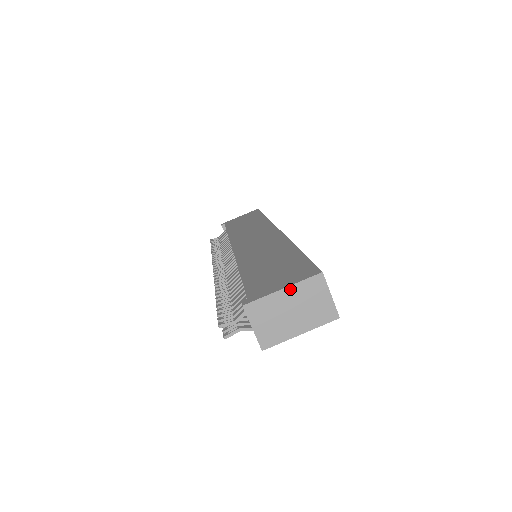
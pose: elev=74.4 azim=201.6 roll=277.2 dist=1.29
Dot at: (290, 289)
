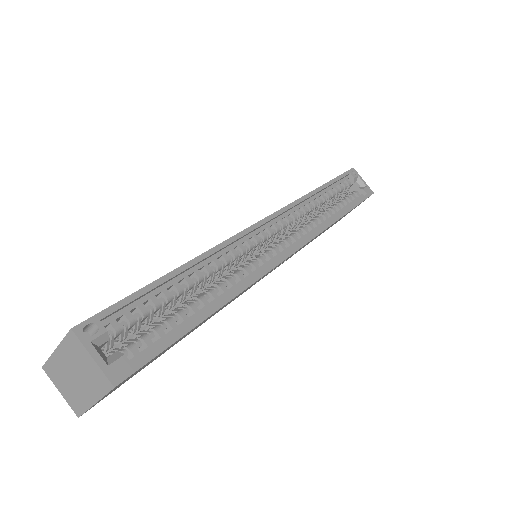
Dot at: (60, 350)
